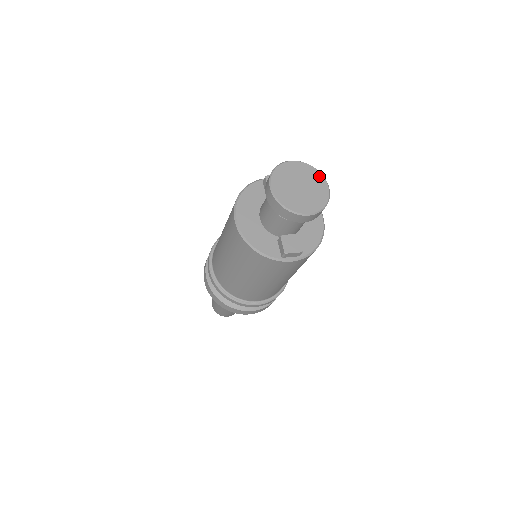
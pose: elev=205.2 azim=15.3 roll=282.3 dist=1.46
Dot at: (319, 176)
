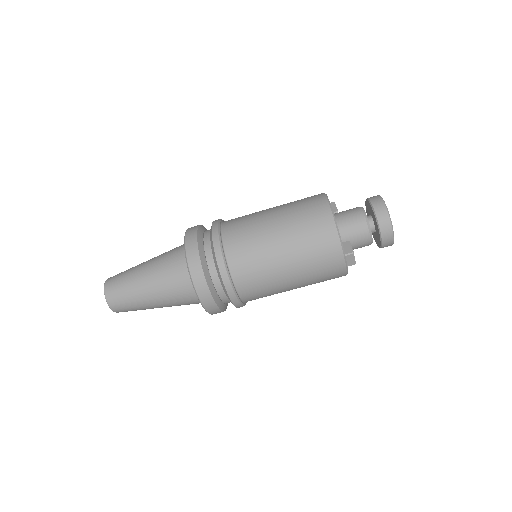
Dot at: occluded
